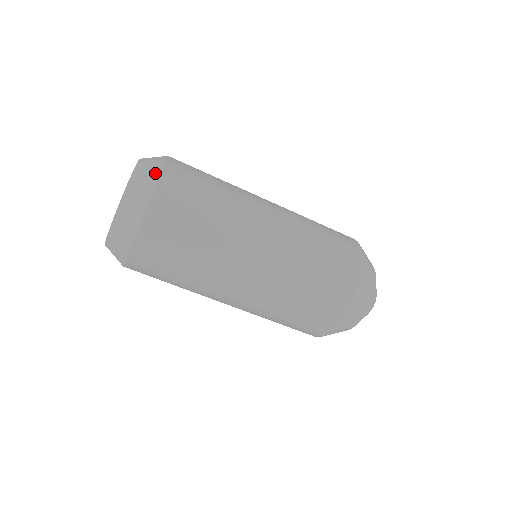
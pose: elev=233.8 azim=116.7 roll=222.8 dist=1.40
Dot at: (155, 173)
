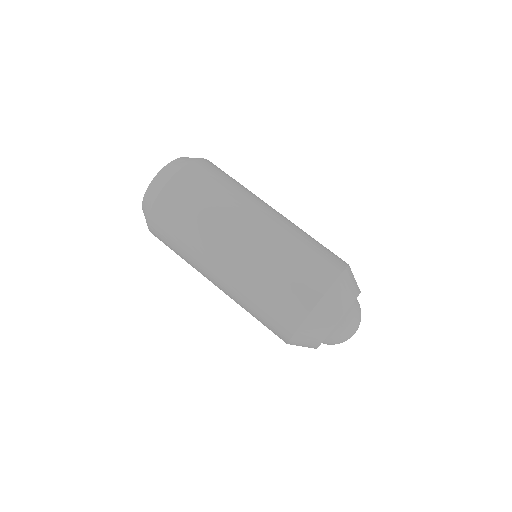
Dot at: occluded
